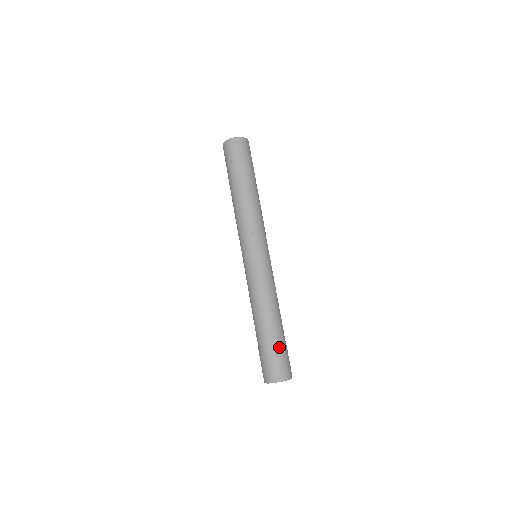
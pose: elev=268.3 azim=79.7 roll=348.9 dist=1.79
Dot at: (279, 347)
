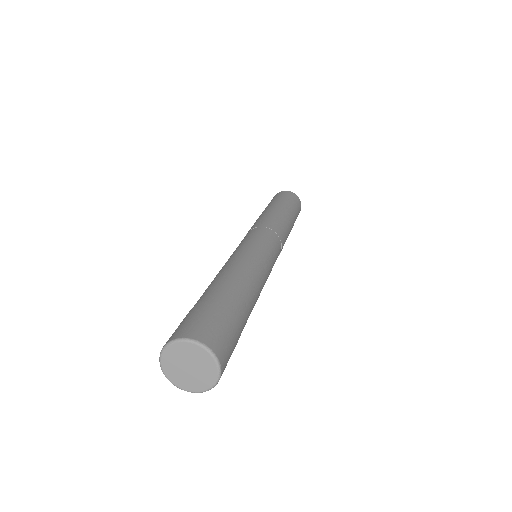
Dot at: (228, 309)
